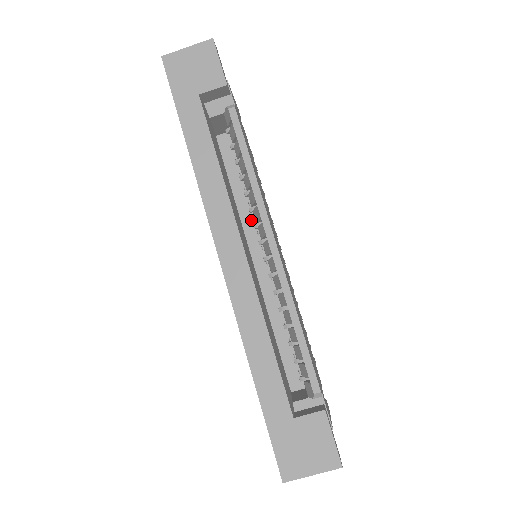
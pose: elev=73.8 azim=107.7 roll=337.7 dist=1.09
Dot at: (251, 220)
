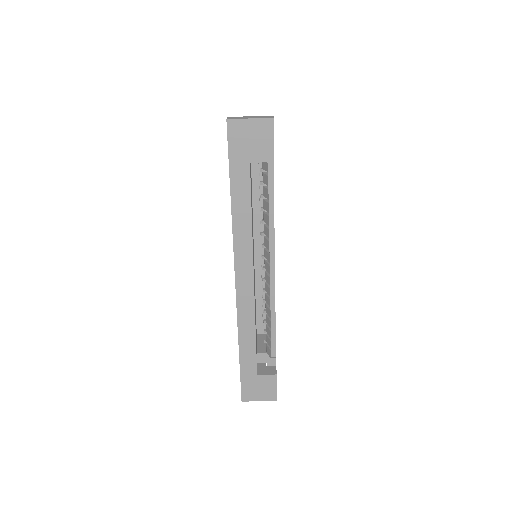
Dot at: (258, 223)
